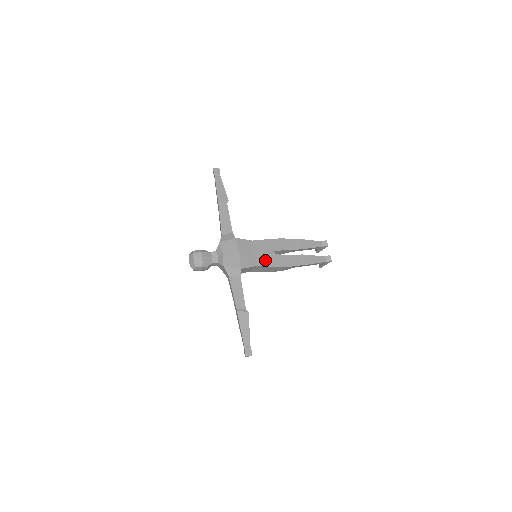
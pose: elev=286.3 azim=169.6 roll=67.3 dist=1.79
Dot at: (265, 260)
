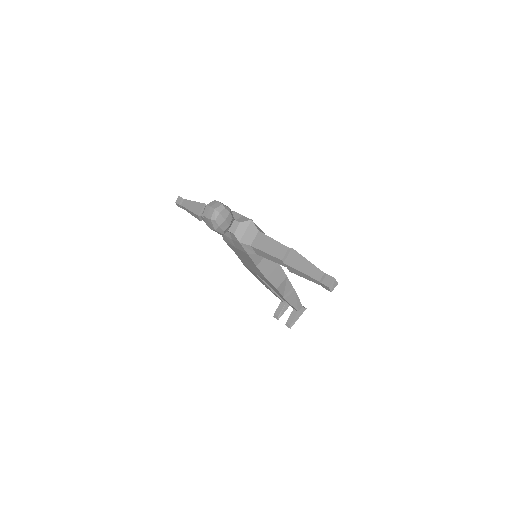
Dot at: occluded
